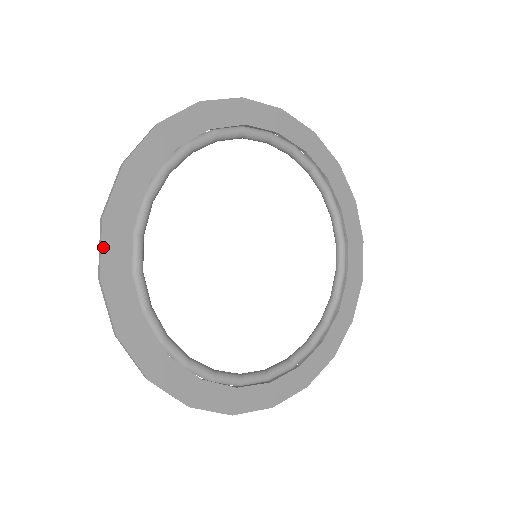
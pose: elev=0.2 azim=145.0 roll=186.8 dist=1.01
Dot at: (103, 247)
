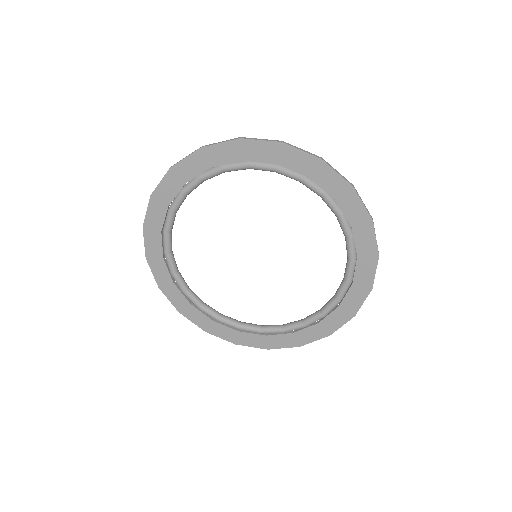
Dot at: (148, 211)
